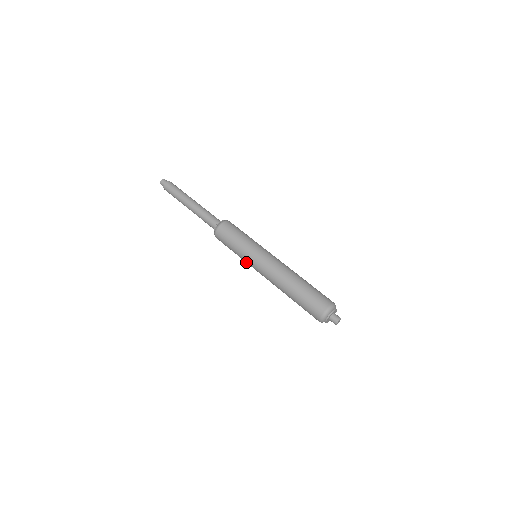
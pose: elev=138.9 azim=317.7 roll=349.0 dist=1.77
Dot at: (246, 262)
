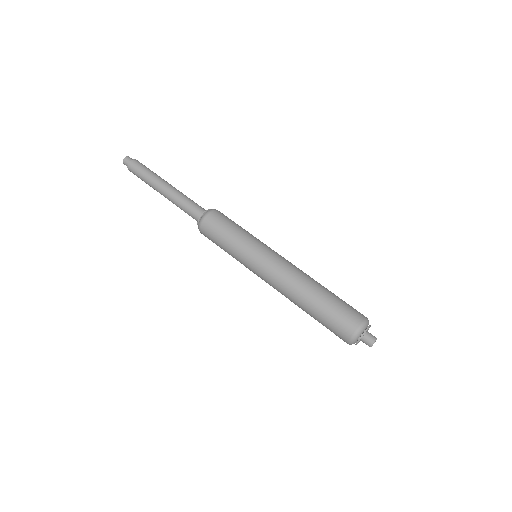
Dot at: occluded
